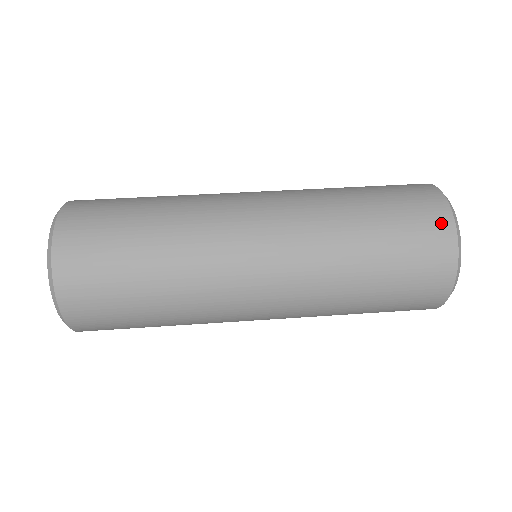
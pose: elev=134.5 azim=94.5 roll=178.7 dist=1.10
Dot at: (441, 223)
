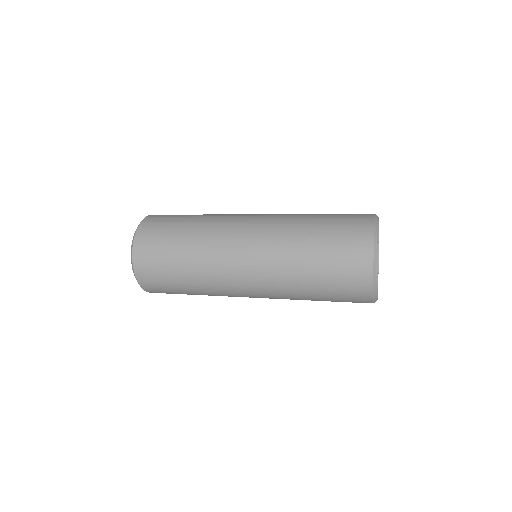
Dot at: (365, 219)
